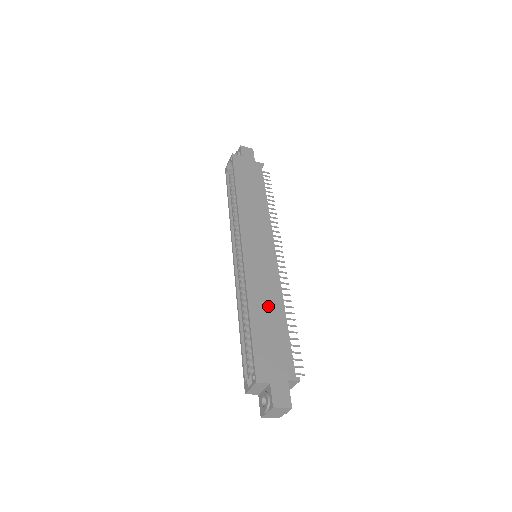
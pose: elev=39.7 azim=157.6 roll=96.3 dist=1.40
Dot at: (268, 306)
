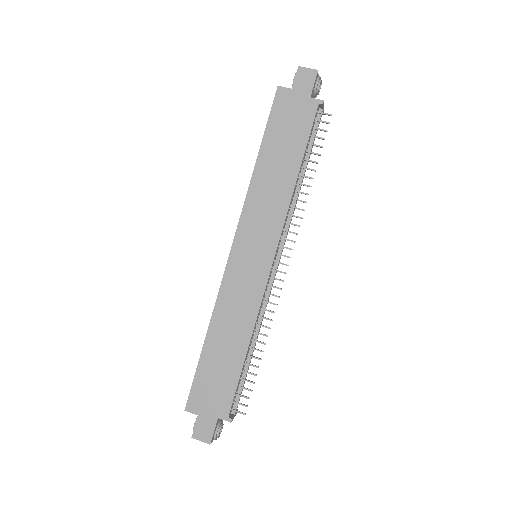
Dot at: (231, 333)
